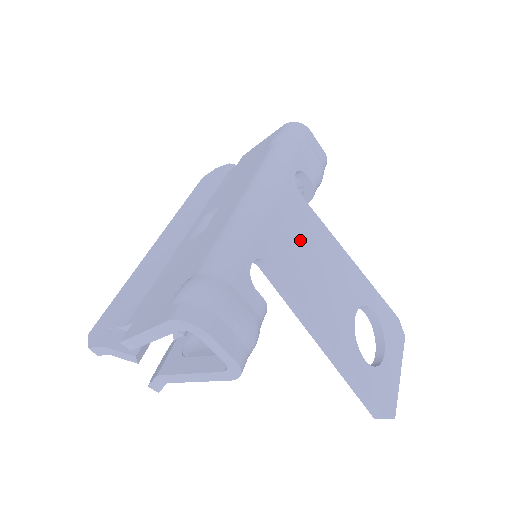
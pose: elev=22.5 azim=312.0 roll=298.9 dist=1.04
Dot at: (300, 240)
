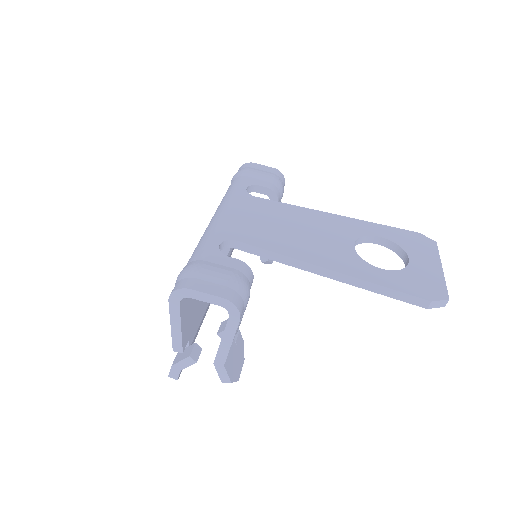
Dot at: (266, 220)
